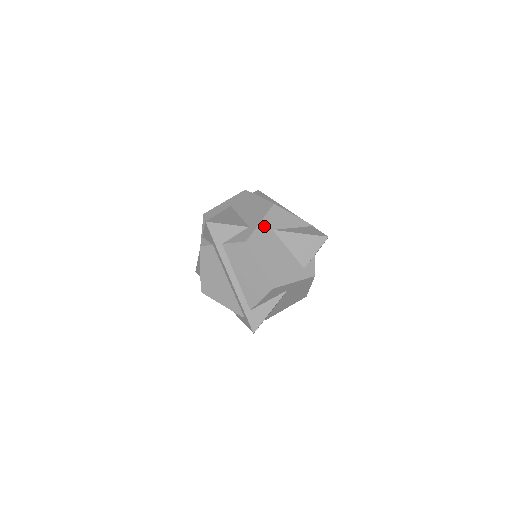
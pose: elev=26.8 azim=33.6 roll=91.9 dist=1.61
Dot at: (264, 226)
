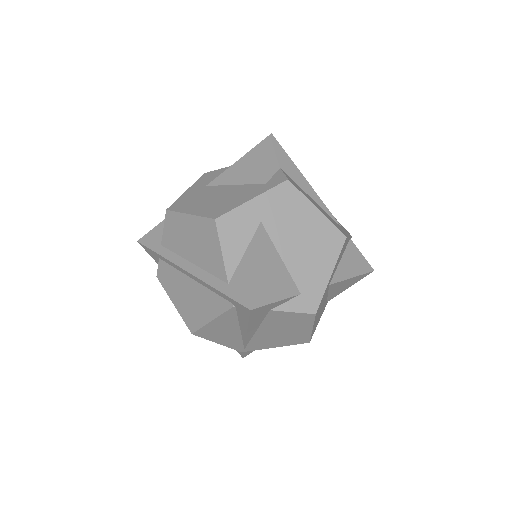
Dot at: (192, 190)
